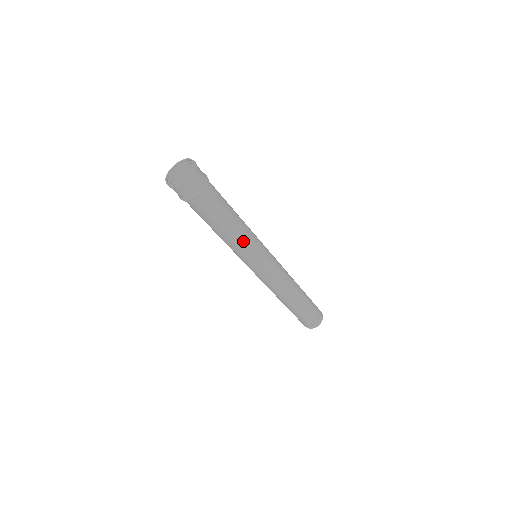
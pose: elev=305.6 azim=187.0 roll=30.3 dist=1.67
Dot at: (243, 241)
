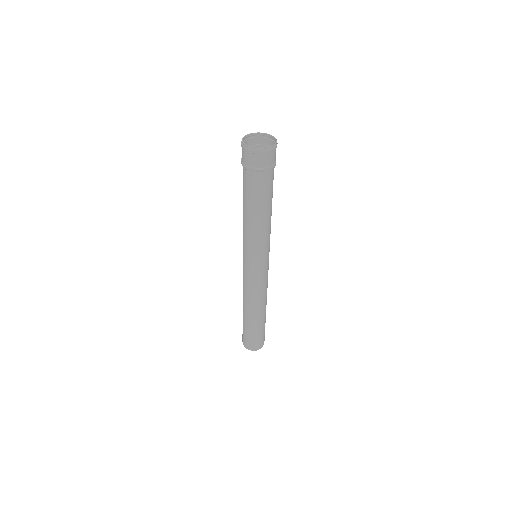
Dot at: (269, 231)
